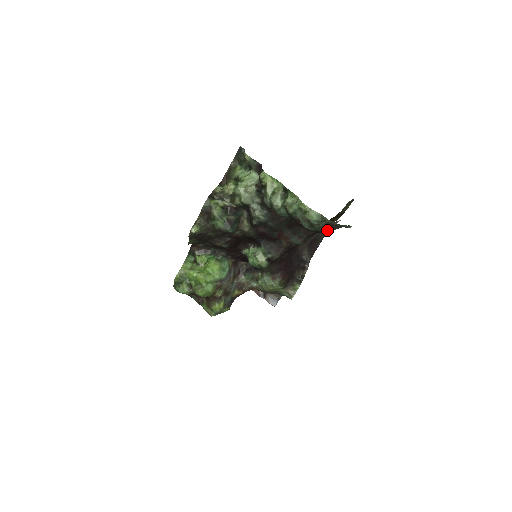
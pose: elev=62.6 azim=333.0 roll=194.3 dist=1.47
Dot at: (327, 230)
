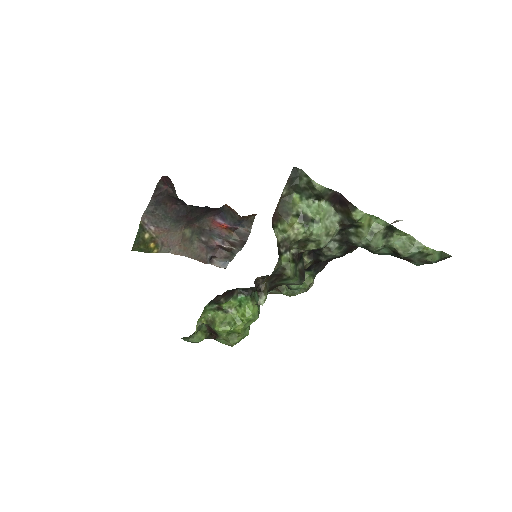
Dot at: occluded
